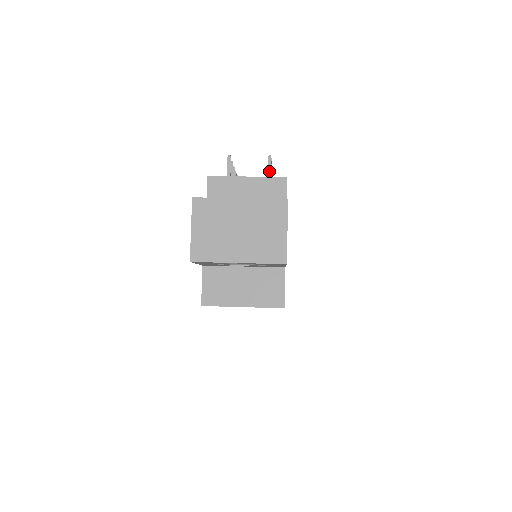
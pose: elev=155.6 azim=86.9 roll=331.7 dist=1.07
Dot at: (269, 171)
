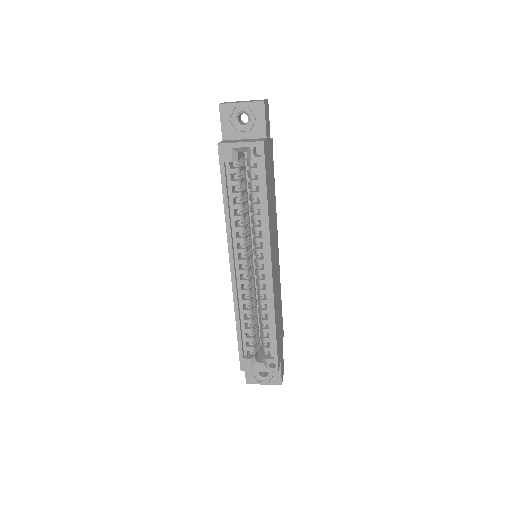
Dot at: occluded
